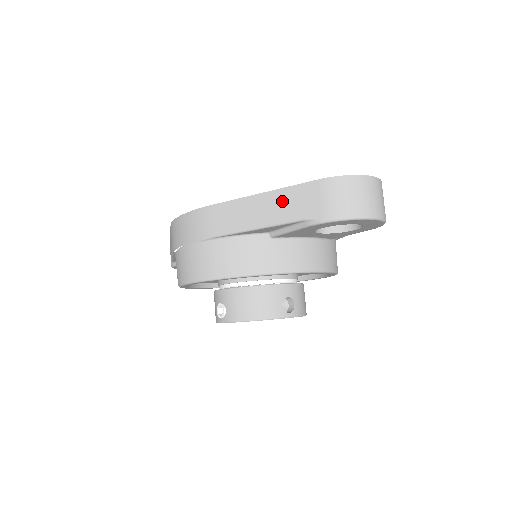
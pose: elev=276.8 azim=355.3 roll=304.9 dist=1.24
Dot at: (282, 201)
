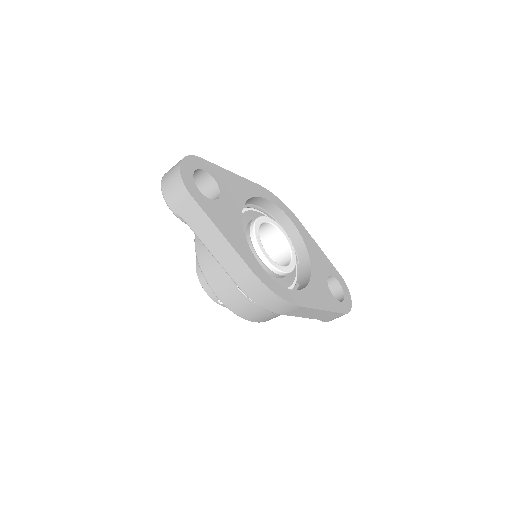
Dot at: (326, 315)
